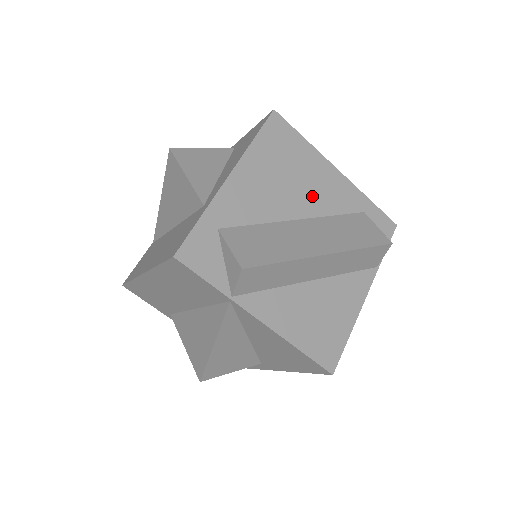
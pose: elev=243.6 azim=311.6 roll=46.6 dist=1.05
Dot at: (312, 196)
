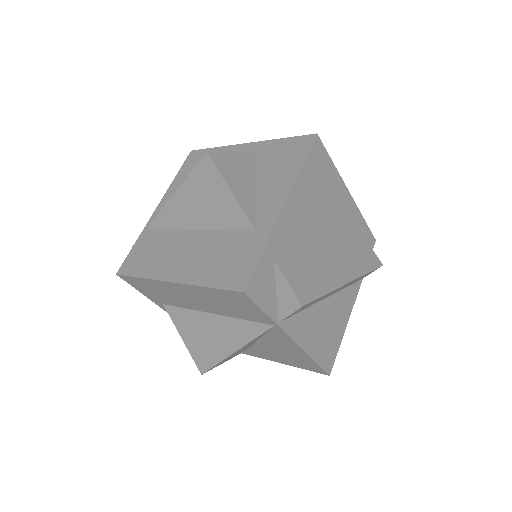
Dot at: (333, 220)
